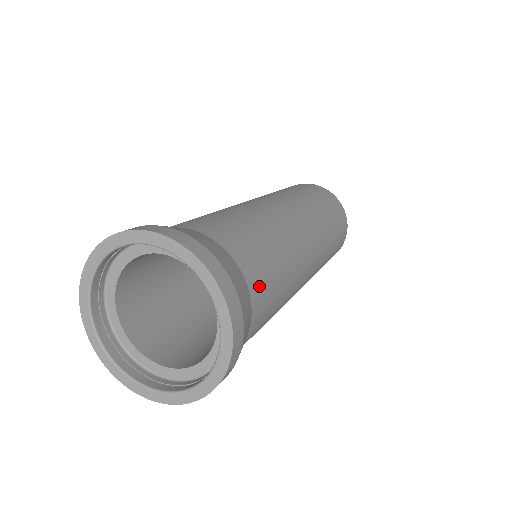
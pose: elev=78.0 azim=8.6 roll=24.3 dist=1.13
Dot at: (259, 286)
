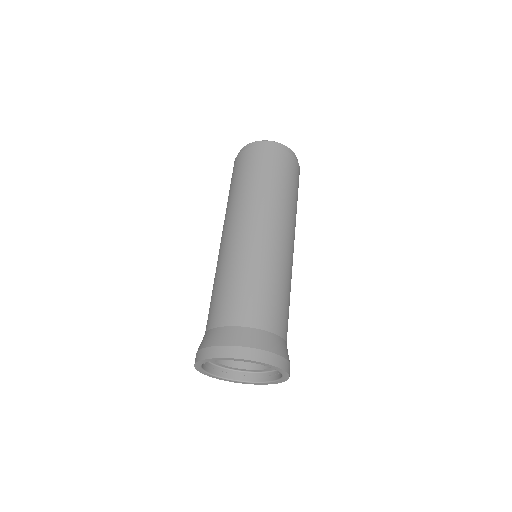
Dot at: occluded
